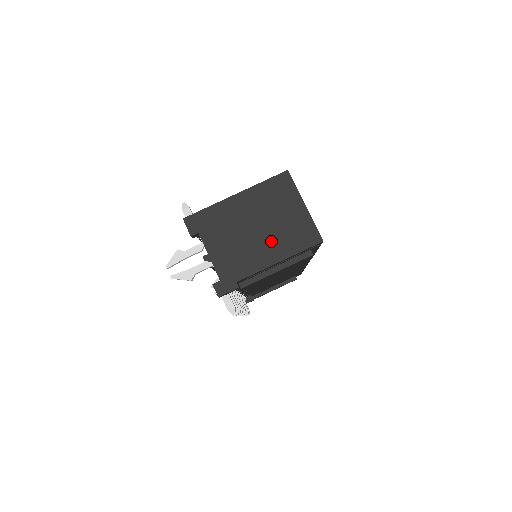
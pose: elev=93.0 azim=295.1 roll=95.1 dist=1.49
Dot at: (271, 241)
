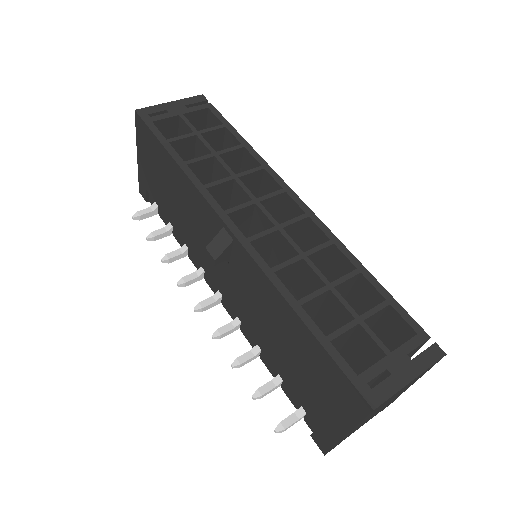
Dot at: occluded
